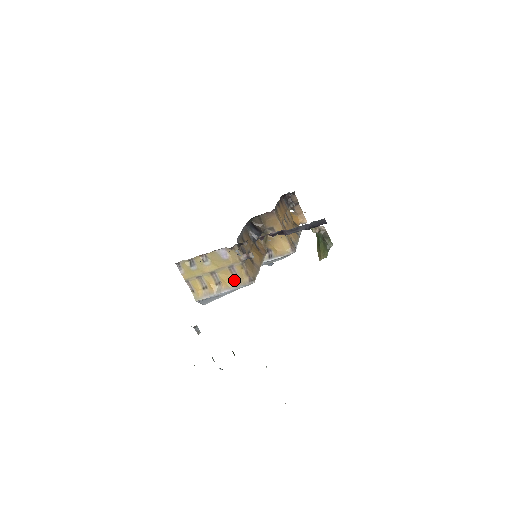
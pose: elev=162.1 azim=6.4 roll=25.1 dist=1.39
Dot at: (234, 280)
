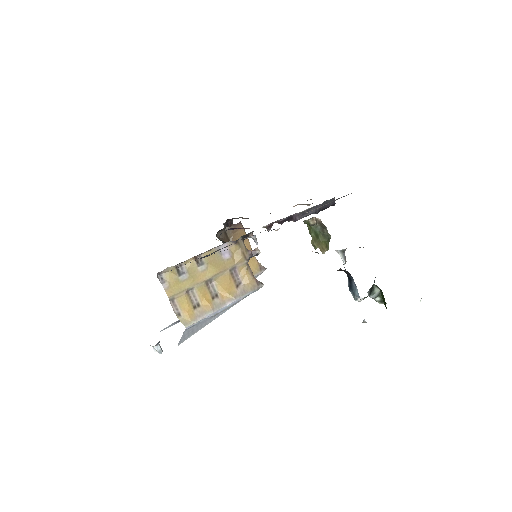
Dot at: (236, 288)
